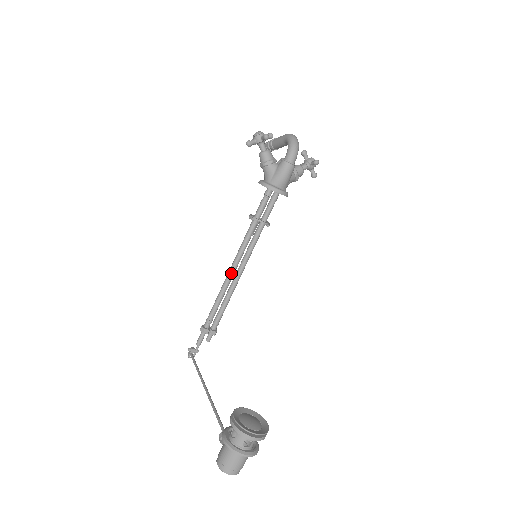
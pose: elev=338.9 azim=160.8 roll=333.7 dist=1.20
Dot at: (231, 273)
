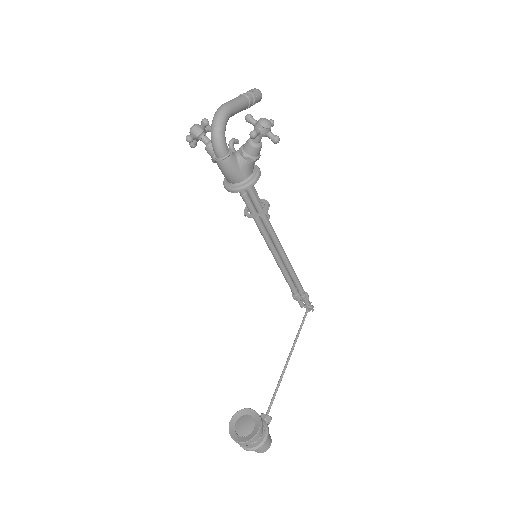
Dot at: occluded
